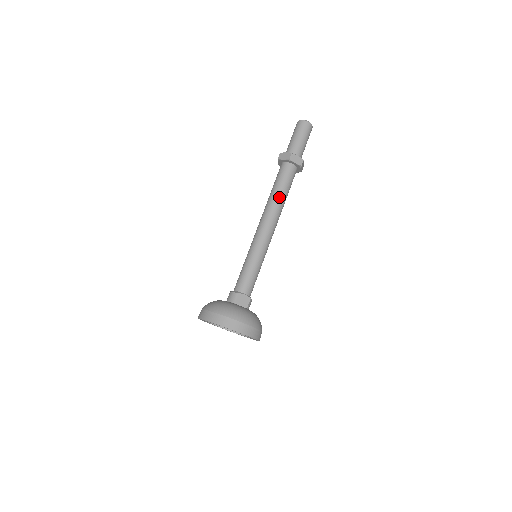
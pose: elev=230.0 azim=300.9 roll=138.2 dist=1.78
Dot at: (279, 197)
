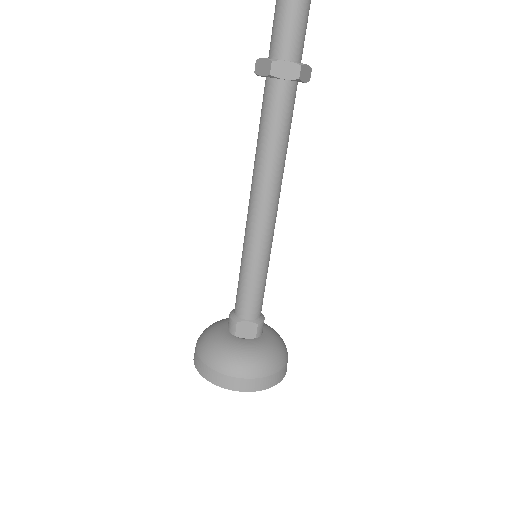
Dot at: (269, 154)
